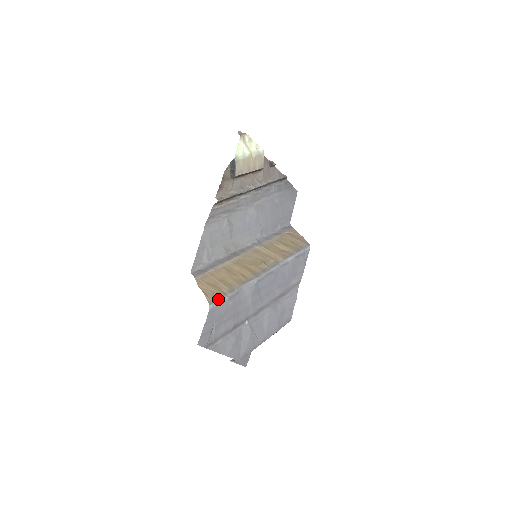
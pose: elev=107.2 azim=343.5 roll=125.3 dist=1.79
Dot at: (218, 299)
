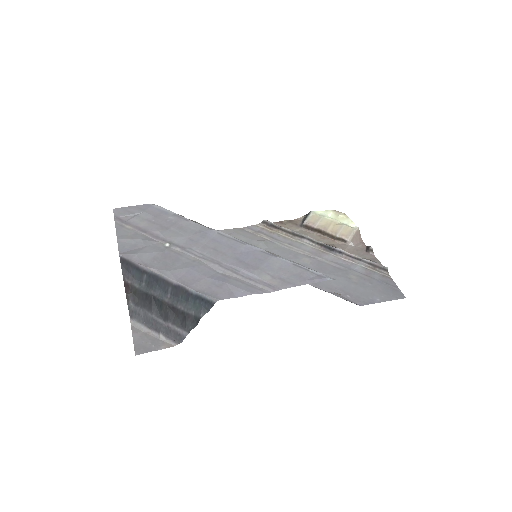
Dot at: (166, 209)
